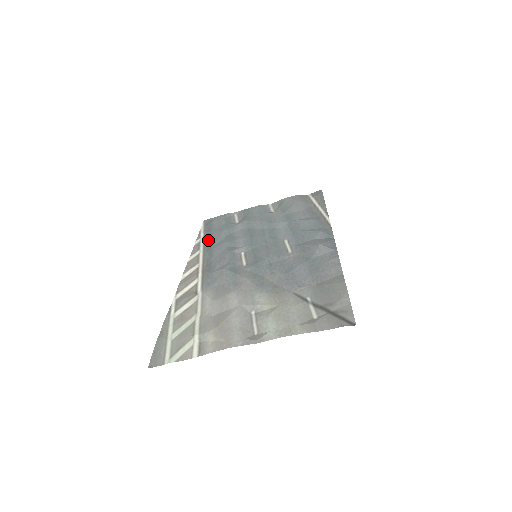
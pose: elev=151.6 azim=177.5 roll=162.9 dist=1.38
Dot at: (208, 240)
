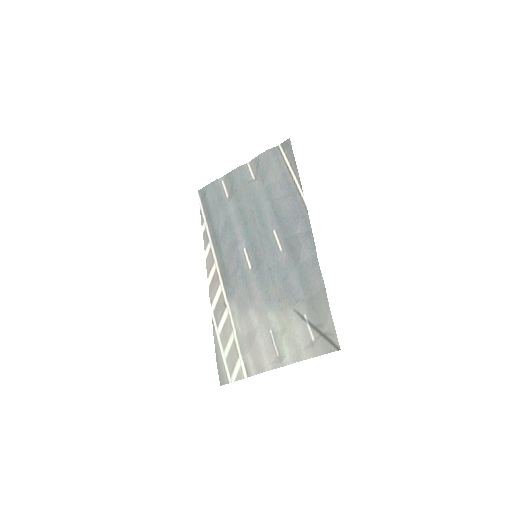
Dot at: (212, 228)
